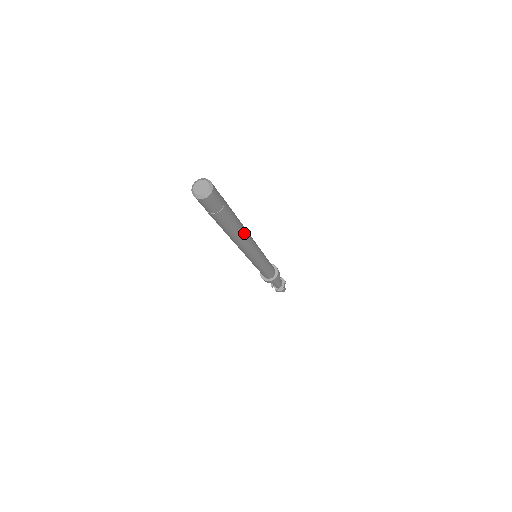
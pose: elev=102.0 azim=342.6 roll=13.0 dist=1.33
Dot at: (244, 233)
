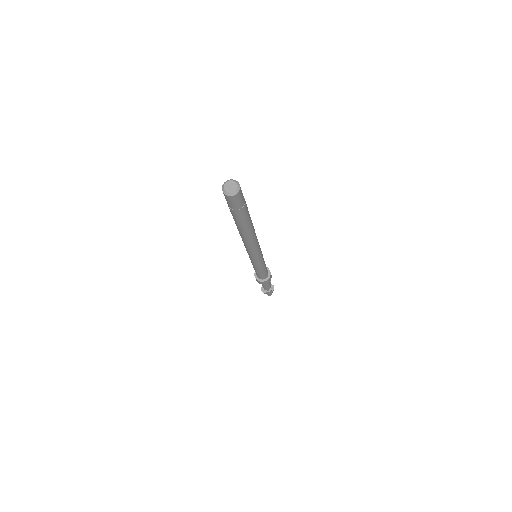
Dot at: occluded
